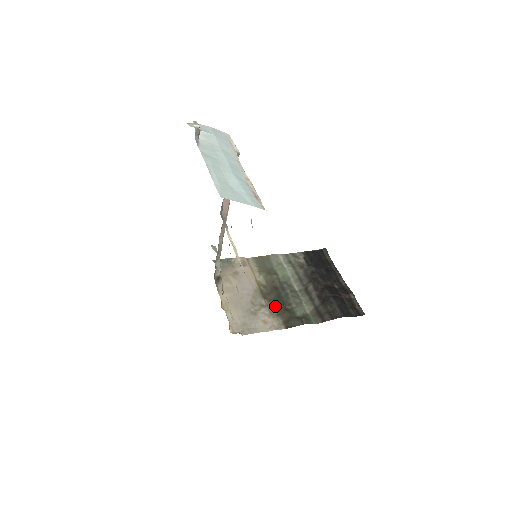
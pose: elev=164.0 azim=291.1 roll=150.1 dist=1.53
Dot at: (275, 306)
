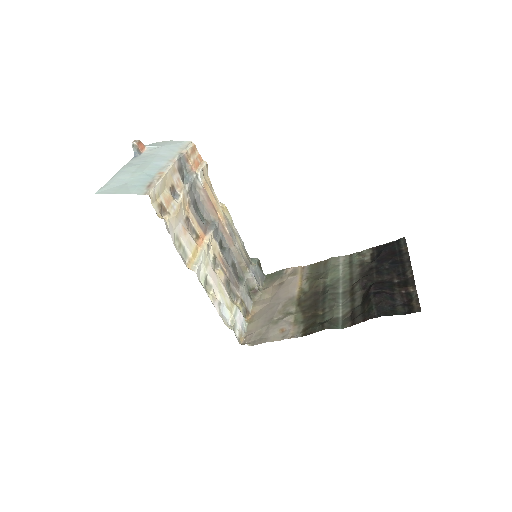
Dot at: (304, 313)
